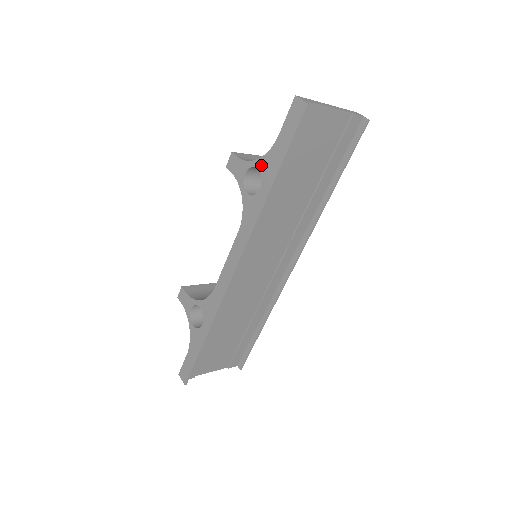
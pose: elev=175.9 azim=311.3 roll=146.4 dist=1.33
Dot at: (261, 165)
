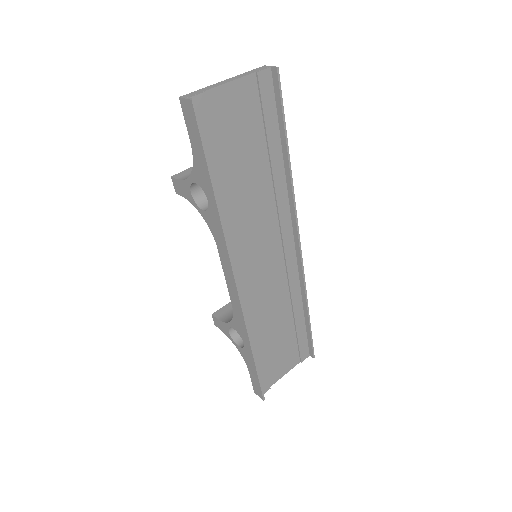
Dot at: (196, 178)
